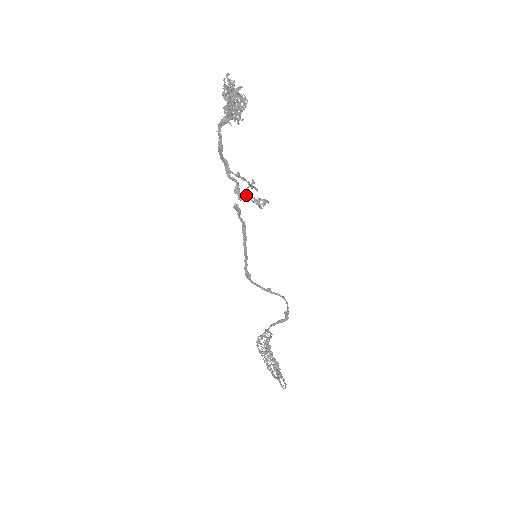
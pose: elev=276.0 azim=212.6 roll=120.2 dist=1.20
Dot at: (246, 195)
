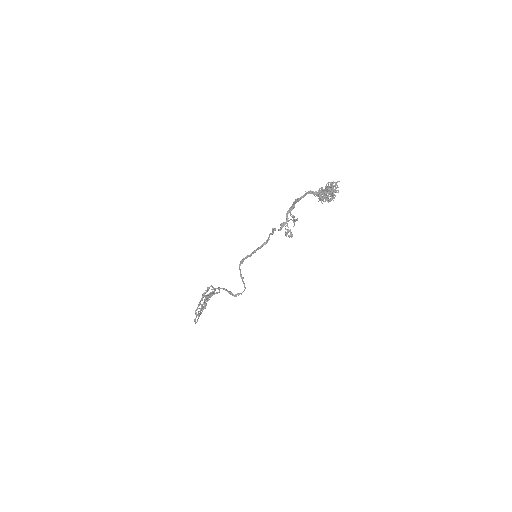
Dot at: occluded
